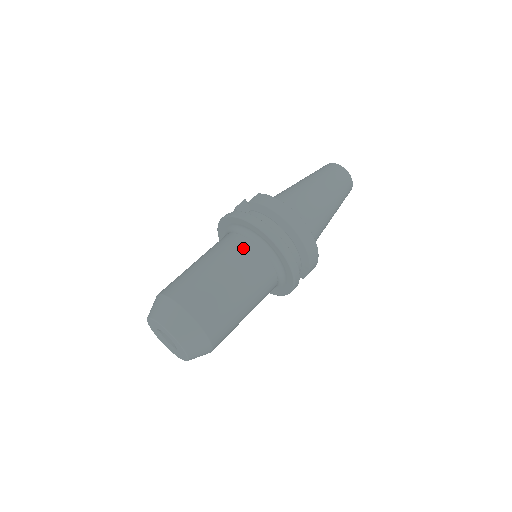
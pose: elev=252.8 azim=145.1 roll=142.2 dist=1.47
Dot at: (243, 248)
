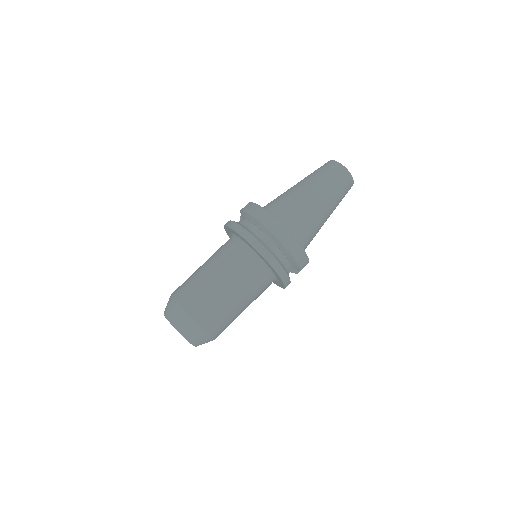
Dot at: (230, 251)
